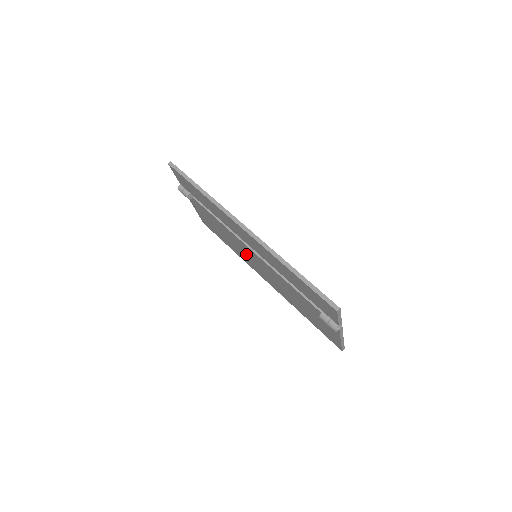
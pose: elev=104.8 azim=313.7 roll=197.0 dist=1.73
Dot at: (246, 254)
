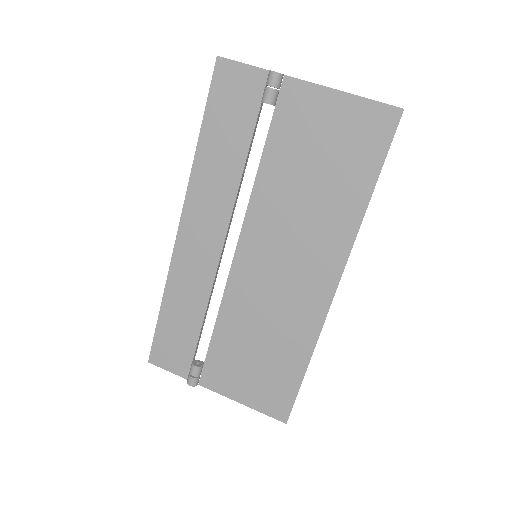
Dot at: (273, 293)
